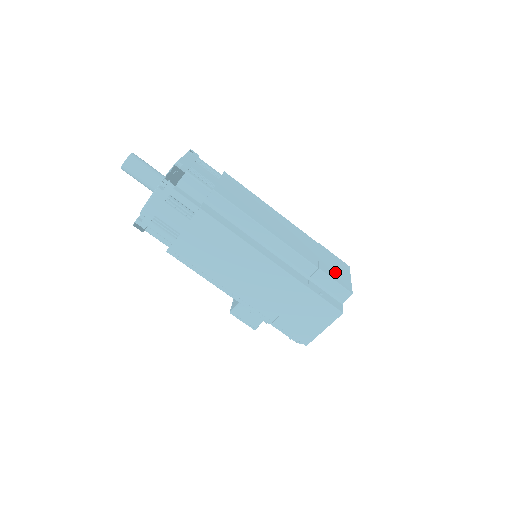
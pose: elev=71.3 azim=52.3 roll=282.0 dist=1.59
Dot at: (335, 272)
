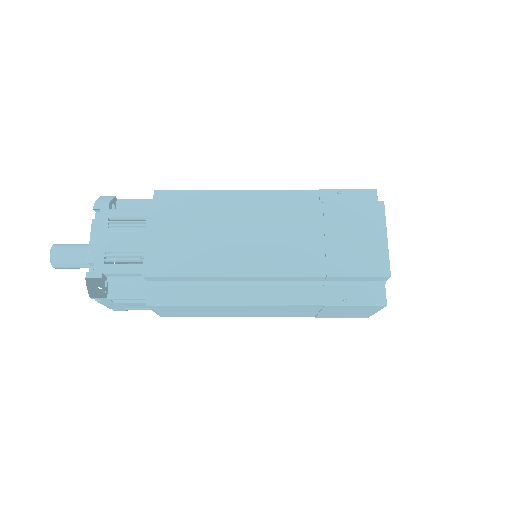
Dot at: (356, 253)
